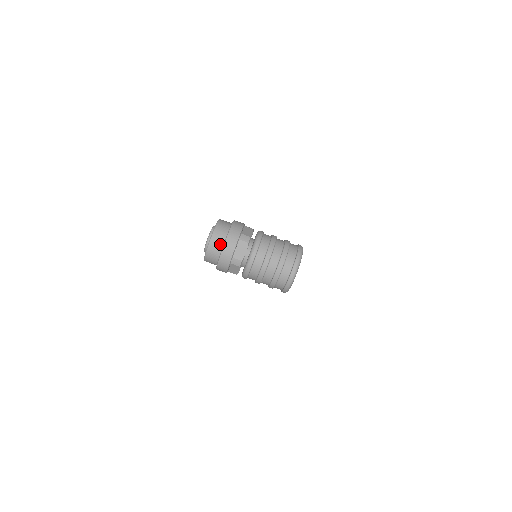
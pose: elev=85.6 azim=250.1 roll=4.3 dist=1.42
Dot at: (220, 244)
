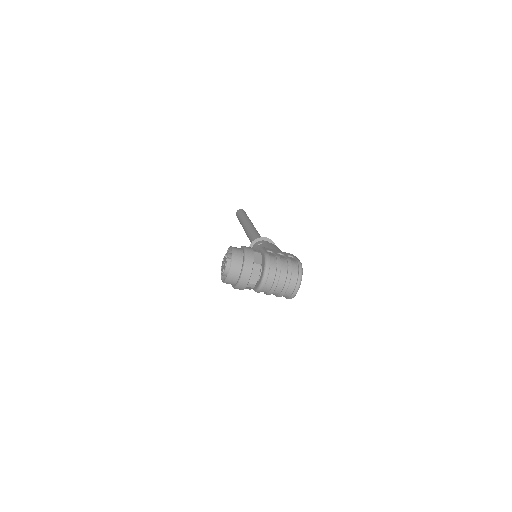
Dot at: (237, 274)
